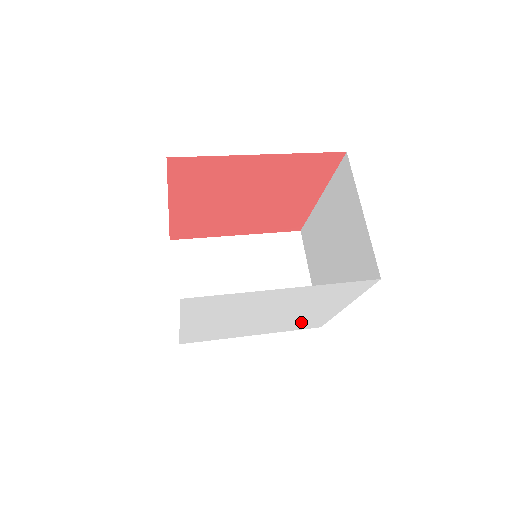
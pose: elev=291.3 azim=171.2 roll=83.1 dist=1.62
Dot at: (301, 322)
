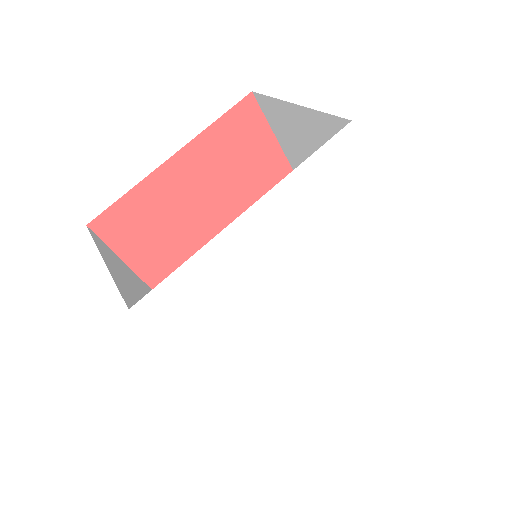
Dot at: (278, 372)
